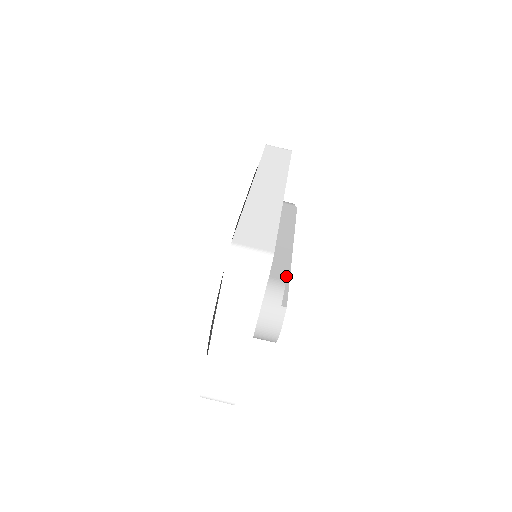
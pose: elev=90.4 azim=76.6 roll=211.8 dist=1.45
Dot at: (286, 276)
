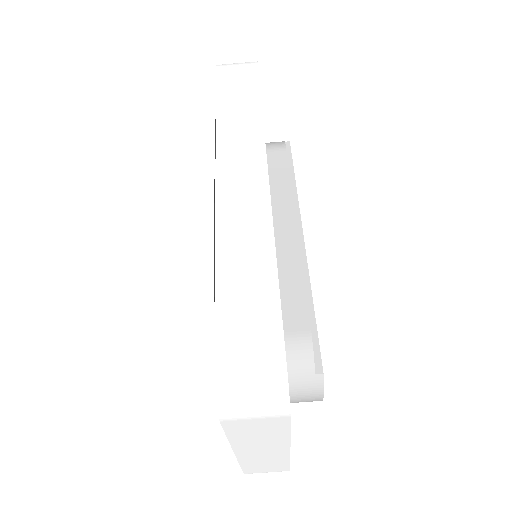
Dot at: (308, 304)
